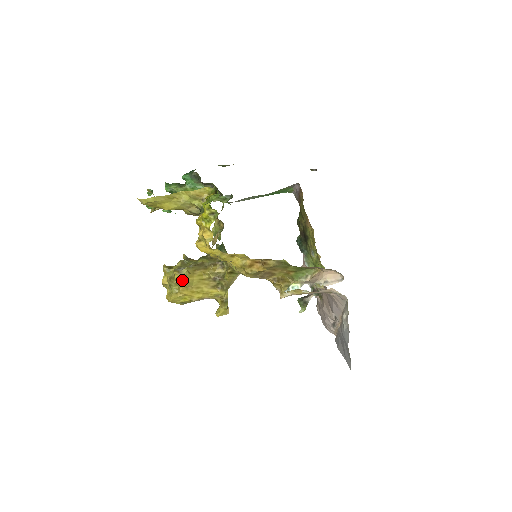
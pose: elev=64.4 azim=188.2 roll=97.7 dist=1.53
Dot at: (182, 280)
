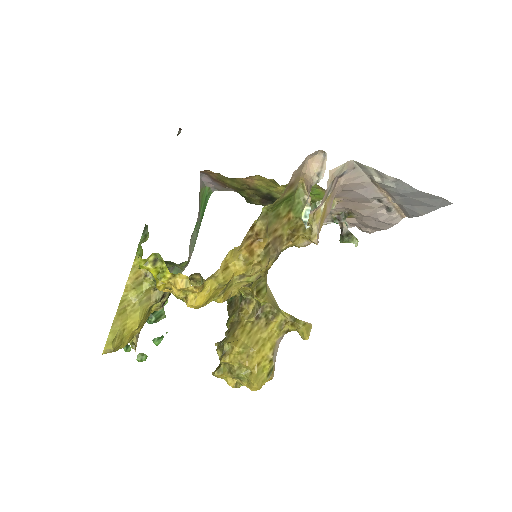
Dot at: (236, 356)
